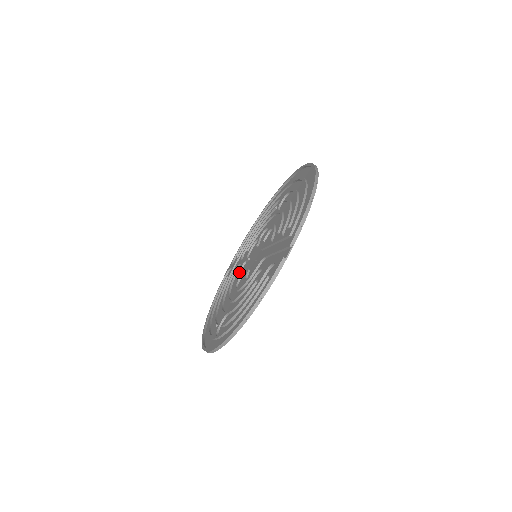
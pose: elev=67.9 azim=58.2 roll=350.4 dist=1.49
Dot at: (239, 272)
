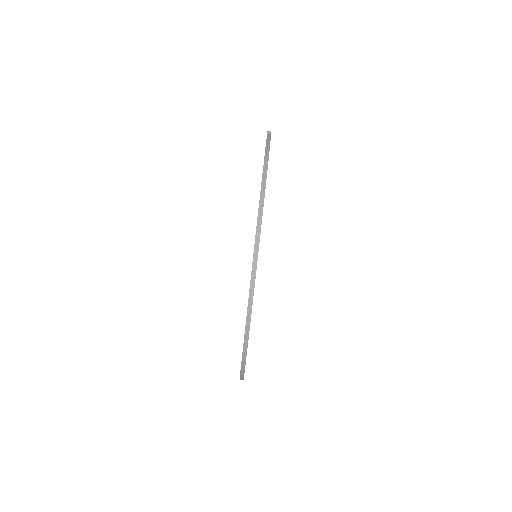
Dot at: occluded
